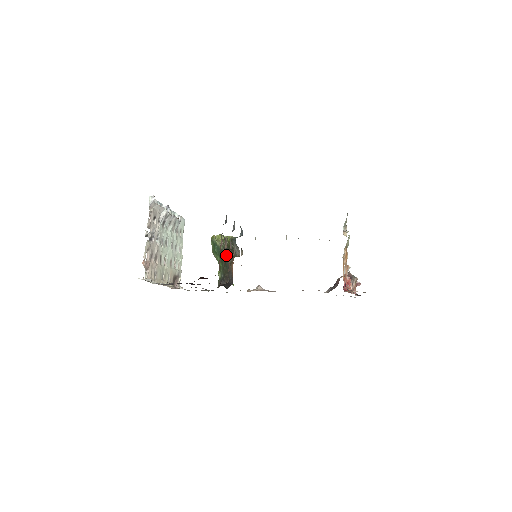
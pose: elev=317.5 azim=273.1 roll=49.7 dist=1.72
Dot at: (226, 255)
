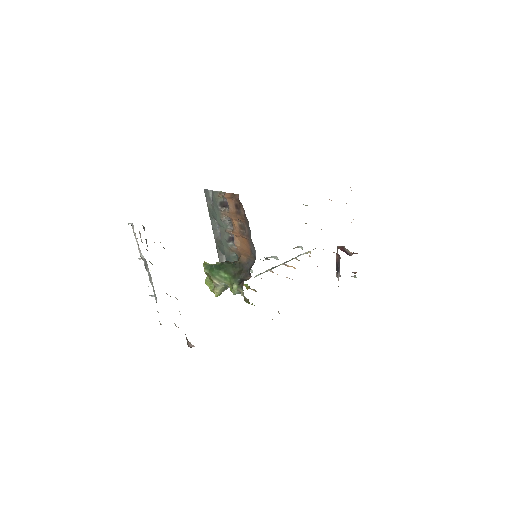
Dot at: (229, 261)
